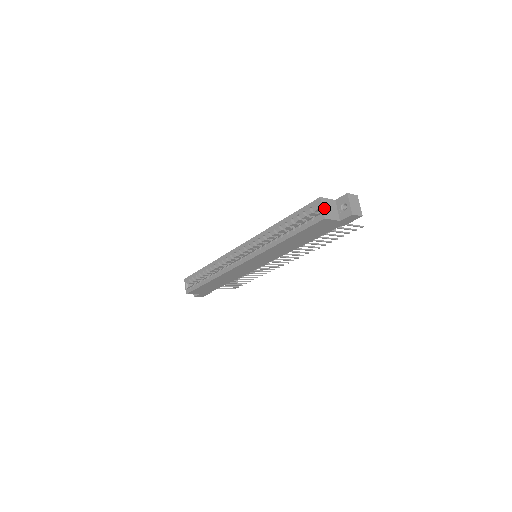
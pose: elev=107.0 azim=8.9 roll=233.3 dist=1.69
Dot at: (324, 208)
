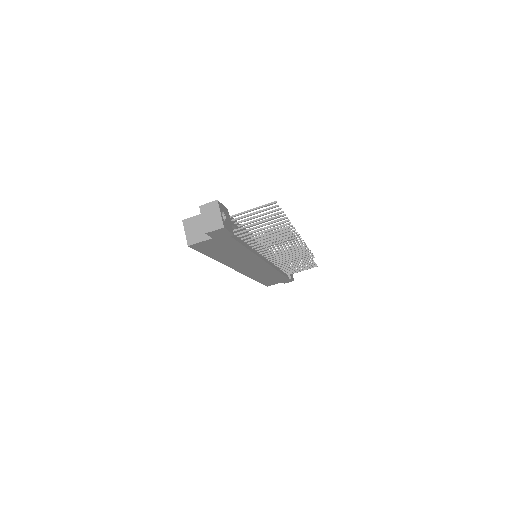
Dot at: (188, 232)
